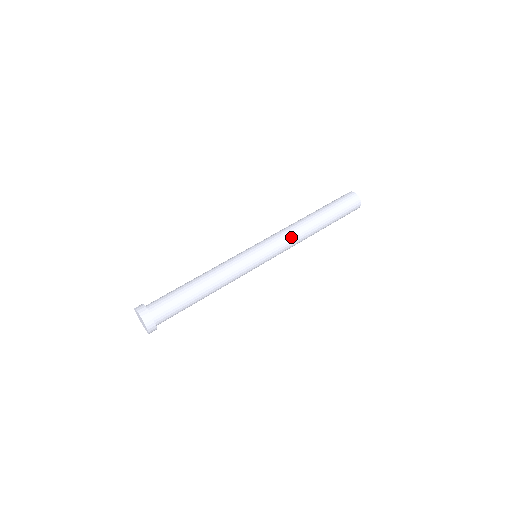
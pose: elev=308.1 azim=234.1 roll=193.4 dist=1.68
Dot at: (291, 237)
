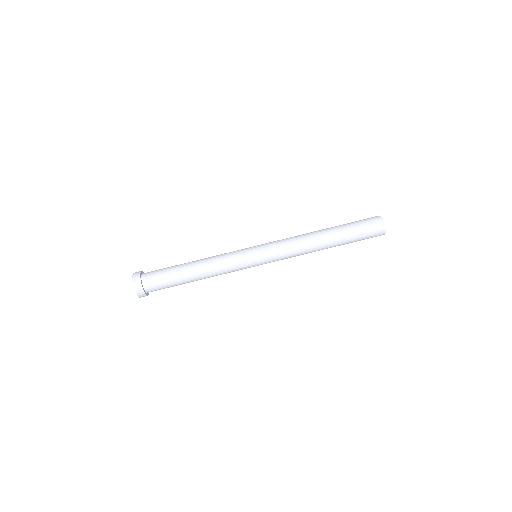
Dot at: (294, 249)
